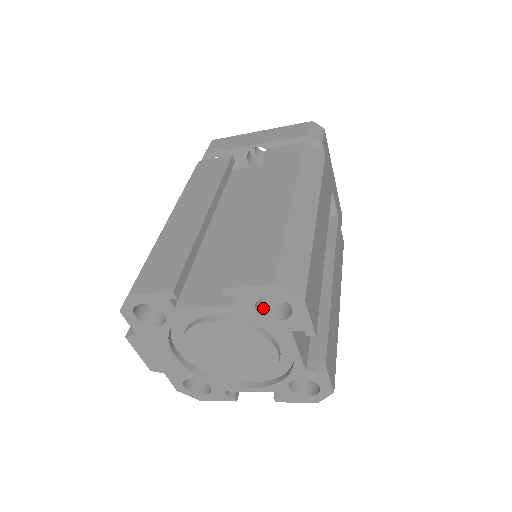
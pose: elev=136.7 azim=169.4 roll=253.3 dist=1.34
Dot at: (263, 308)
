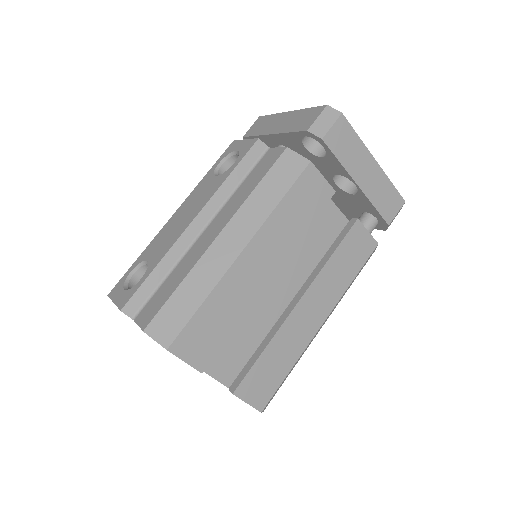
Dot at: occluded
